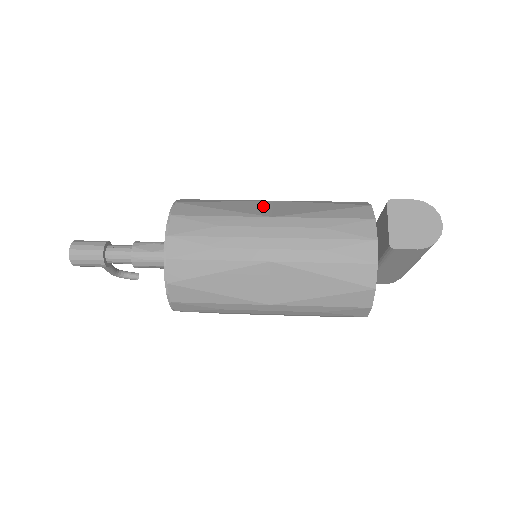
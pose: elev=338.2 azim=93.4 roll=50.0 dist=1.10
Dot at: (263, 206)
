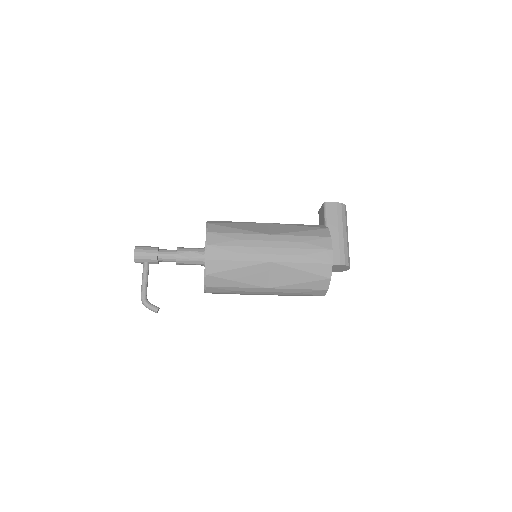
Dot at: occluded
